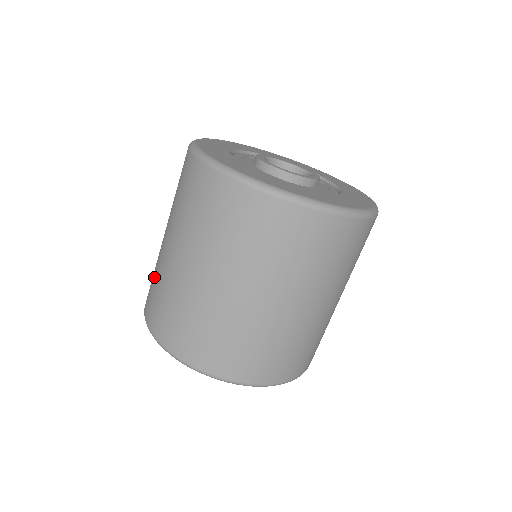
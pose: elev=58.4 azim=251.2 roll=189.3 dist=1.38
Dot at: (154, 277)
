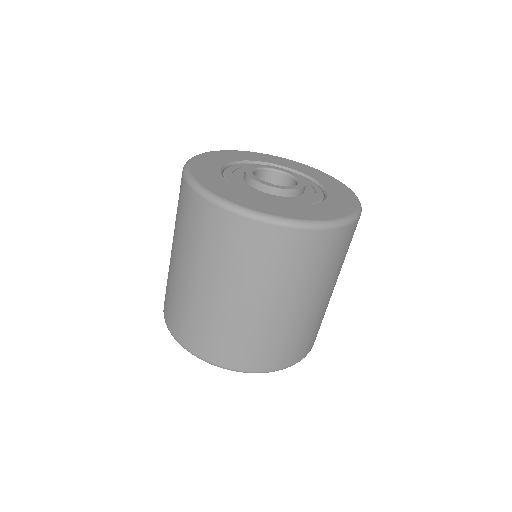
Dot at: (170, 294)
